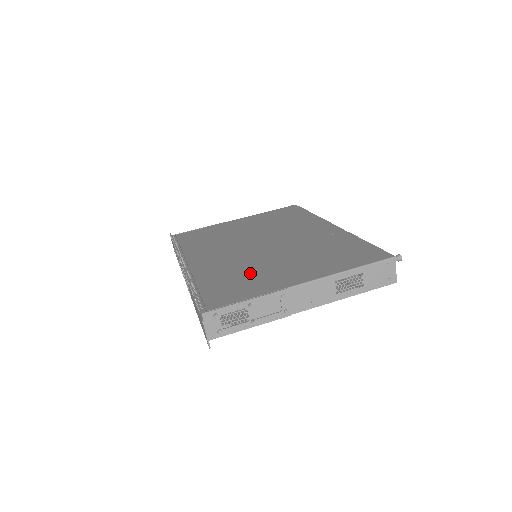
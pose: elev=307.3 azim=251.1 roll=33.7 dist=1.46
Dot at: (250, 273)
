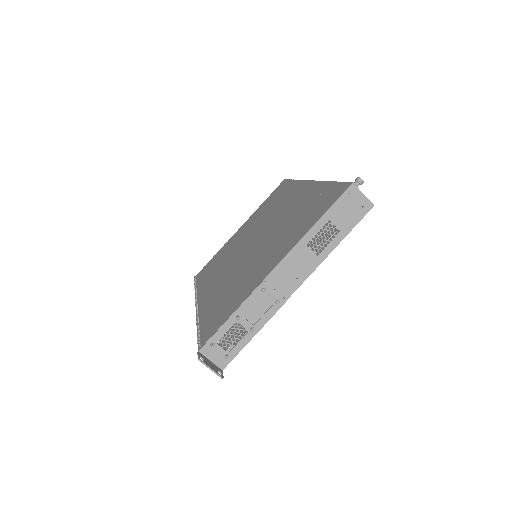
Dot at: (239, 282)
